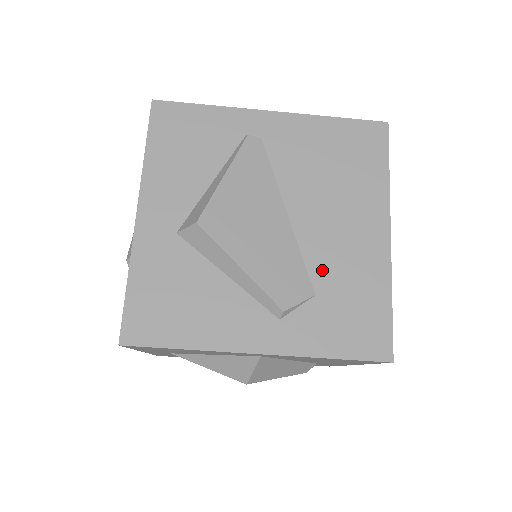
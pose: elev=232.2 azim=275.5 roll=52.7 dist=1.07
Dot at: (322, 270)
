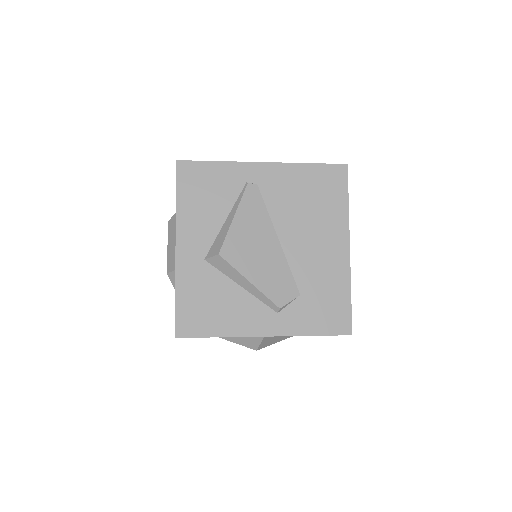
Dot at: (304, 277)
